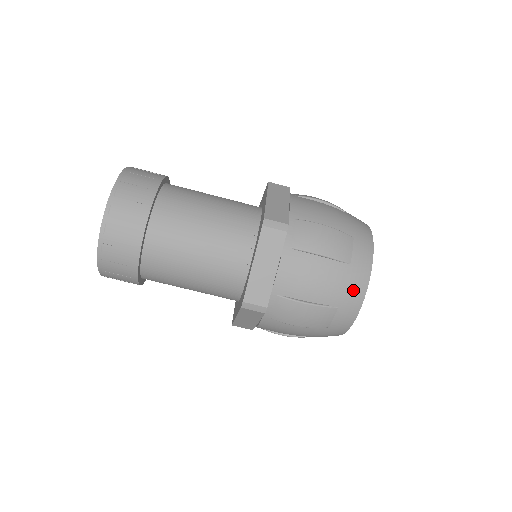
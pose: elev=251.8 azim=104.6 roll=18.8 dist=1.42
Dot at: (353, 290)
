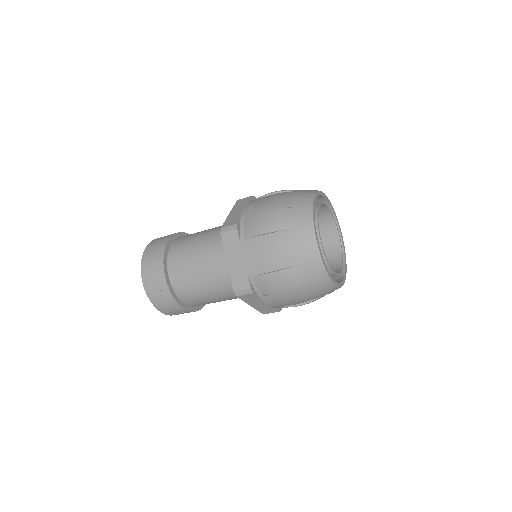
Dot at: (304, 246)
